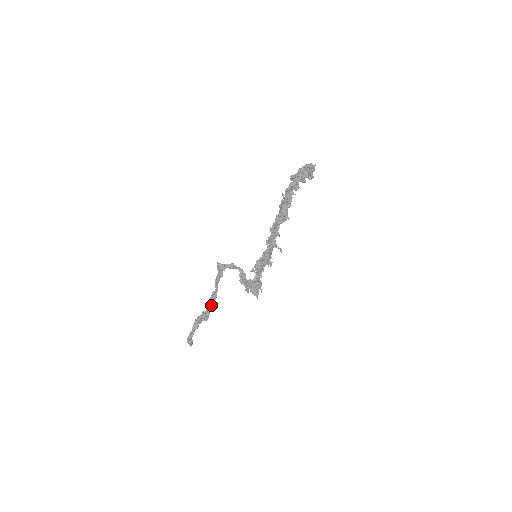
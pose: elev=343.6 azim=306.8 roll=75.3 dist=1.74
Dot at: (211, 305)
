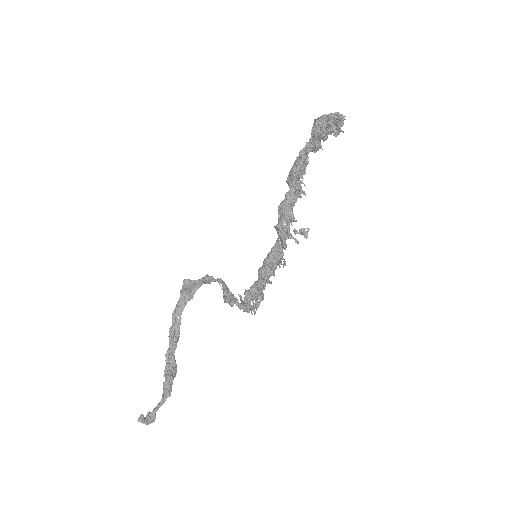
Dot at: (174, 349)
